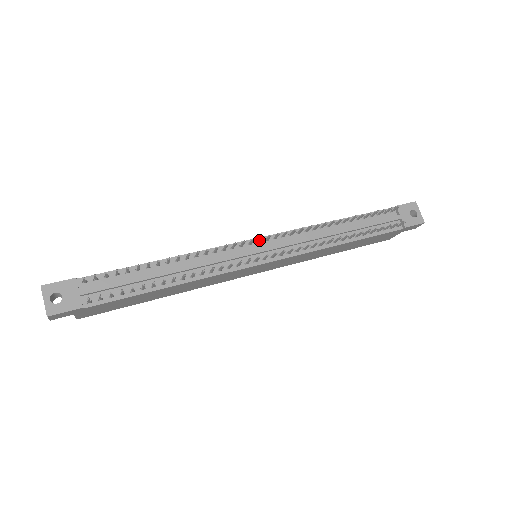
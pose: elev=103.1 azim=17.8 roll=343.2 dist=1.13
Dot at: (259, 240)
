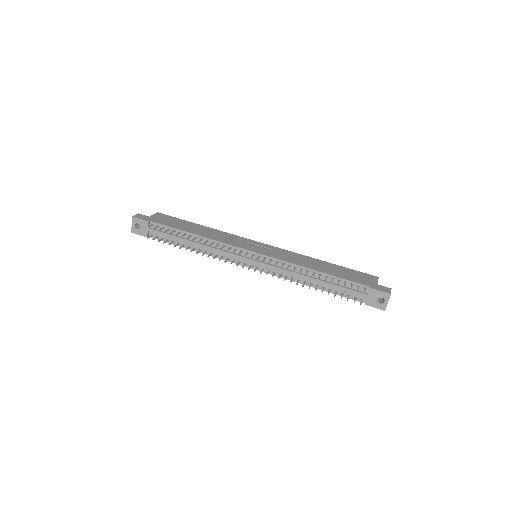
Dot at: (251, 256)
